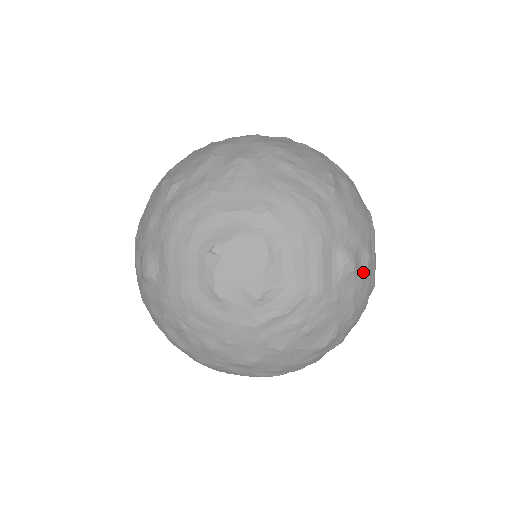
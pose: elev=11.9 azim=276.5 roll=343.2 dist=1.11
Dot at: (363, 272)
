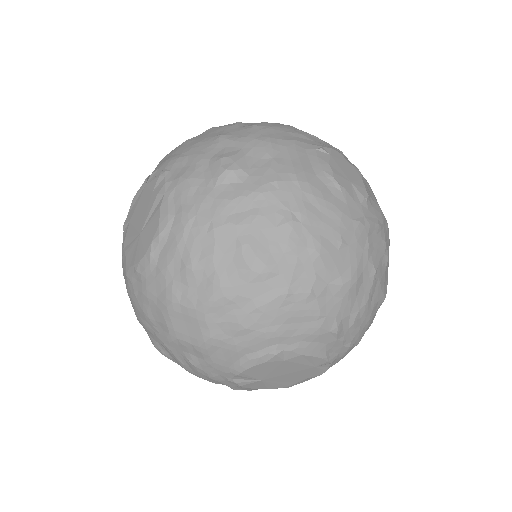
Dot at: occluded
